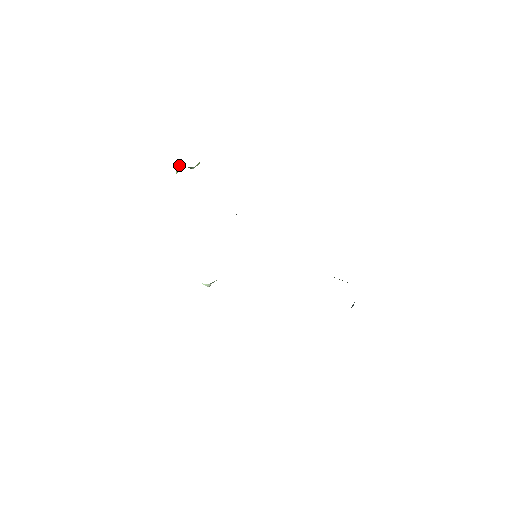
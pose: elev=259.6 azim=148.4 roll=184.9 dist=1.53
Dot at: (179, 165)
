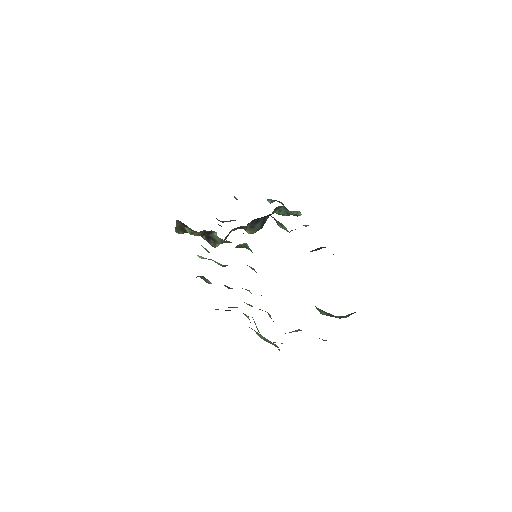
Dot at: occluded
